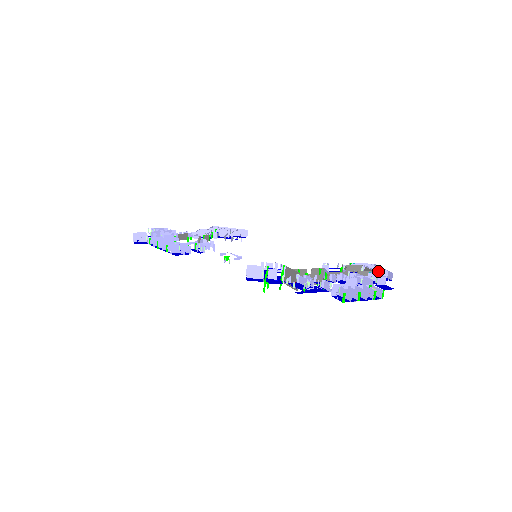
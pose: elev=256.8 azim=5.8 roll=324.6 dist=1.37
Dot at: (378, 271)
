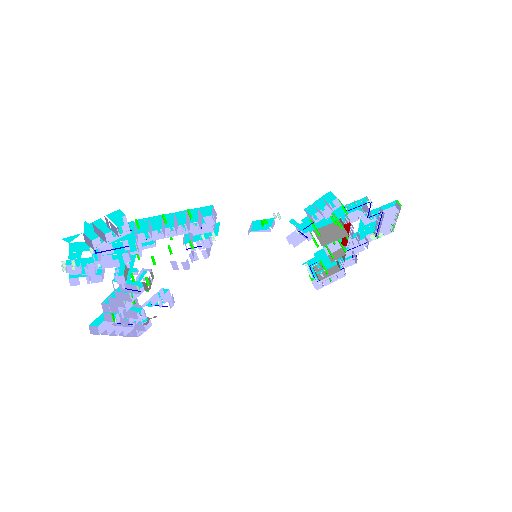
Dot at: occluded
